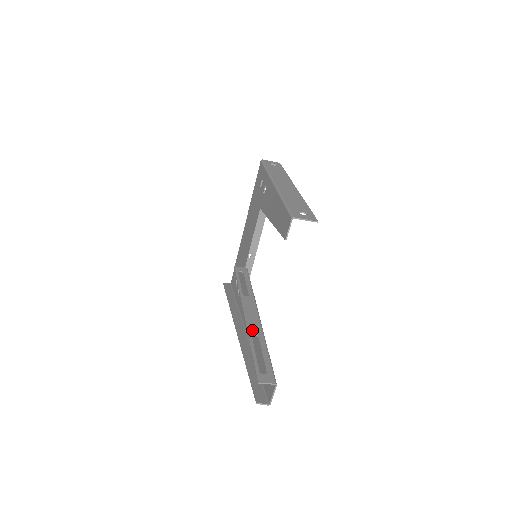
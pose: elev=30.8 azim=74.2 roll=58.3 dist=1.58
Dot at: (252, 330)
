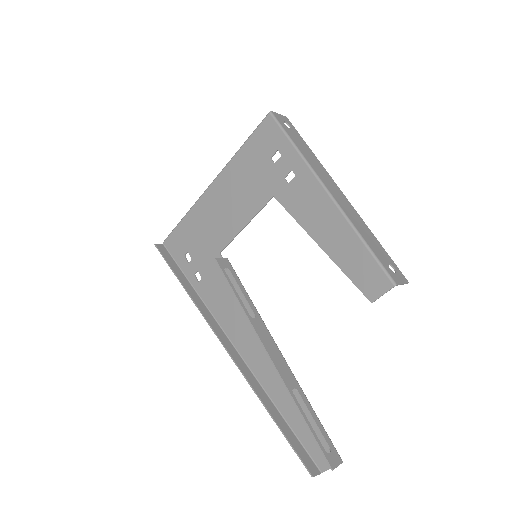
Dot at: (289, 382)
